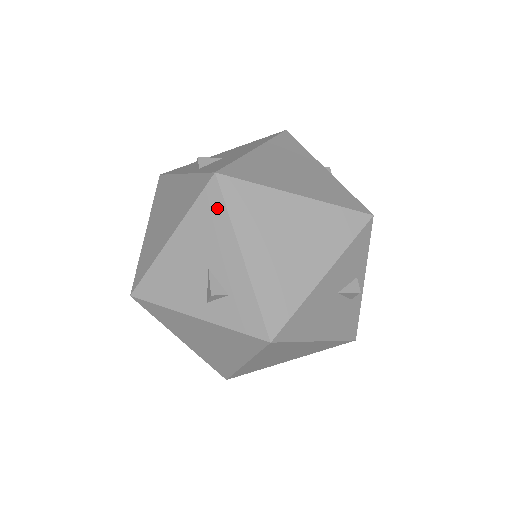
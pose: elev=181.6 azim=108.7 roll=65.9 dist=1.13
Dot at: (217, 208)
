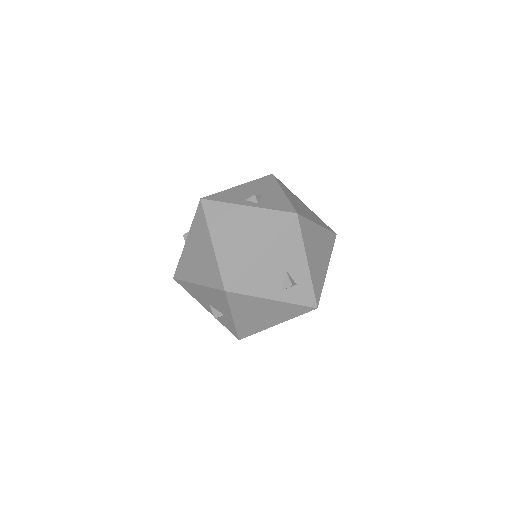
Dot at: (296, 234)
